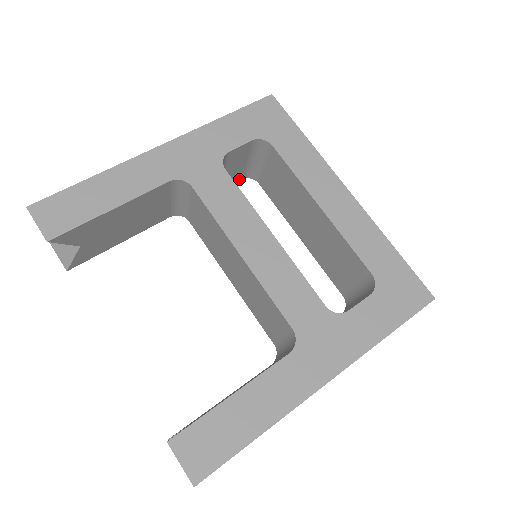
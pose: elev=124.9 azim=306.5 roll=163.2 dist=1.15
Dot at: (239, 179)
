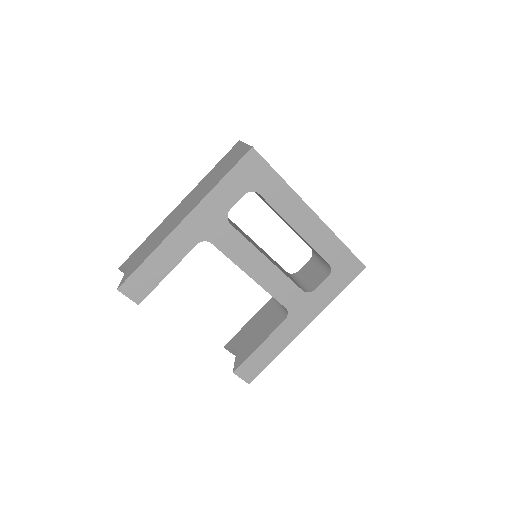
Dot at: occluded
